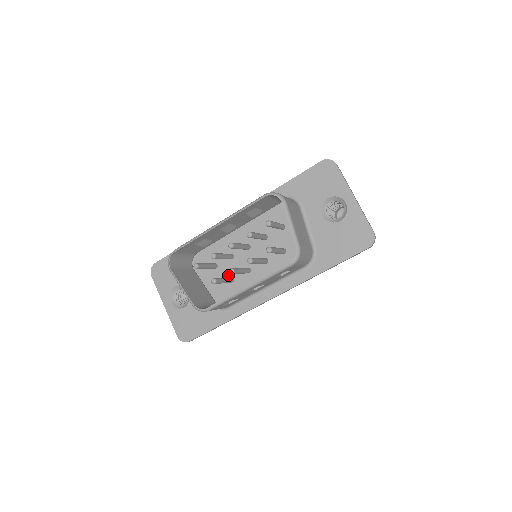
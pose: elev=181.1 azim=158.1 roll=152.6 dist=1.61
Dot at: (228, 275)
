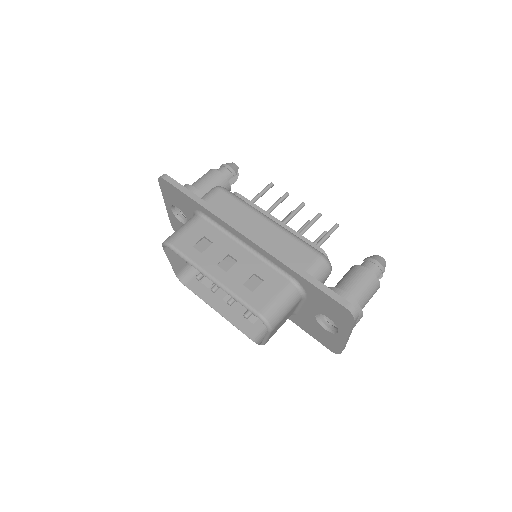
Dot at: occluded
